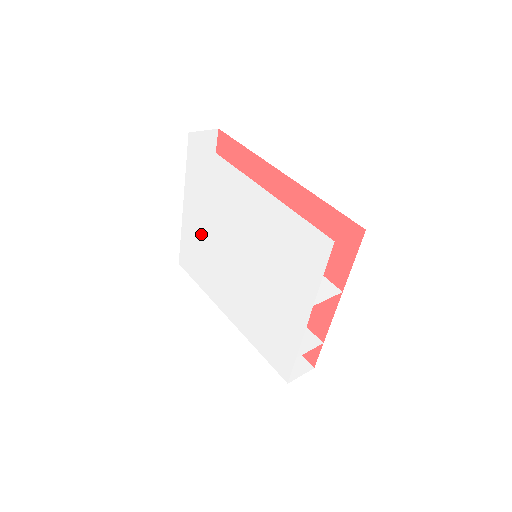
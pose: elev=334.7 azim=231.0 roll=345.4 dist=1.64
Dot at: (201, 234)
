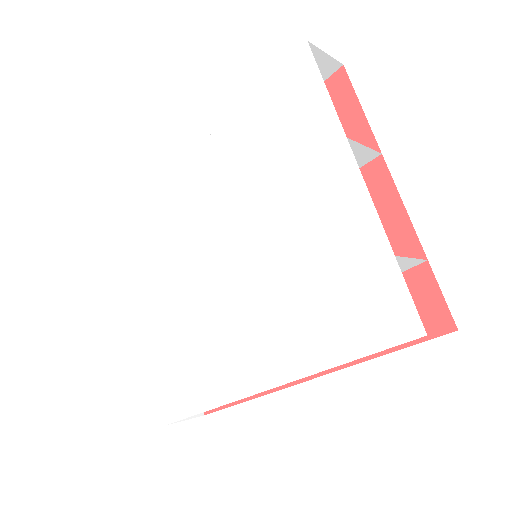
Dot at: (176, 313)
